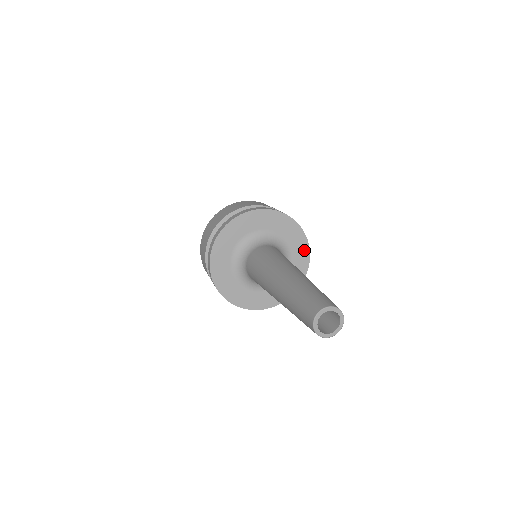
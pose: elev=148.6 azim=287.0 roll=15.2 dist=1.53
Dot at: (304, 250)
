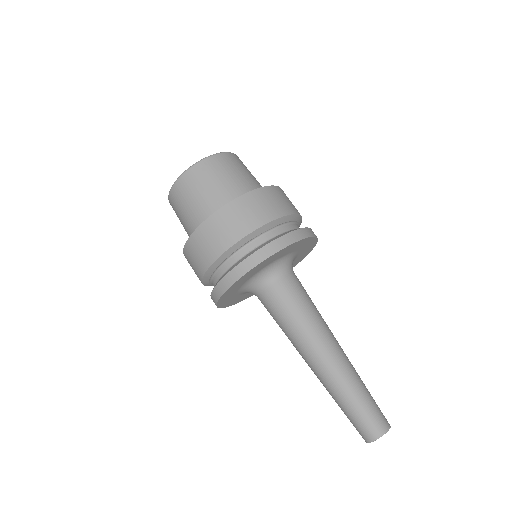
Dot at: (312, 245)
